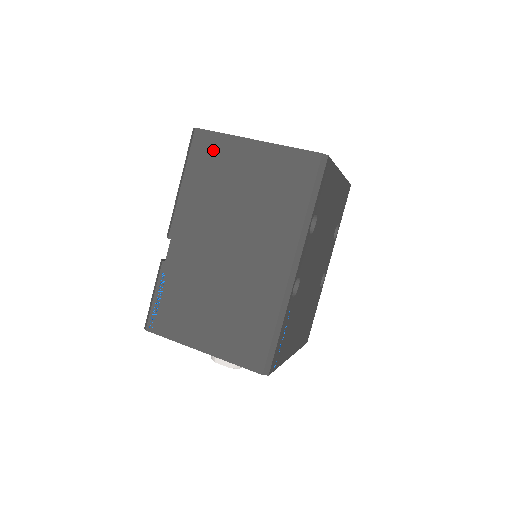
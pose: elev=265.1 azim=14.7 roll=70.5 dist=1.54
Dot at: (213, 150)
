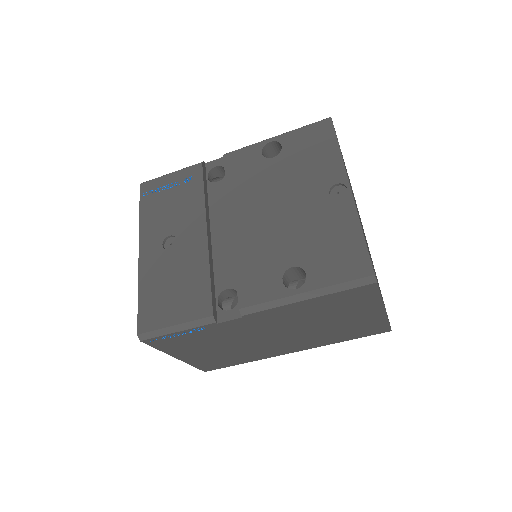
Dot at: (359, 299)
